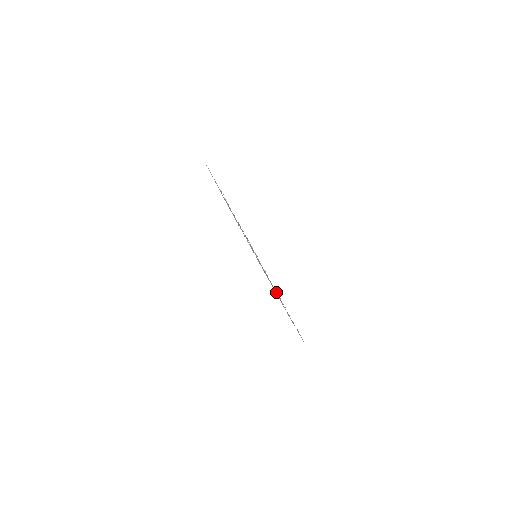
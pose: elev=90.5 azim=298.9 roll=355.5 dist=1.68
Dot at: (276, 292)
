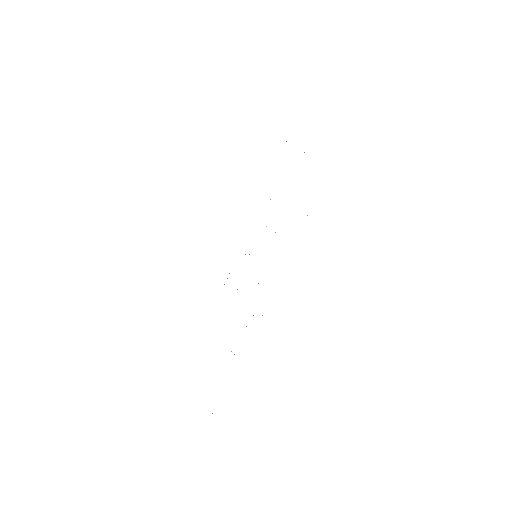
Dot at: occluded
